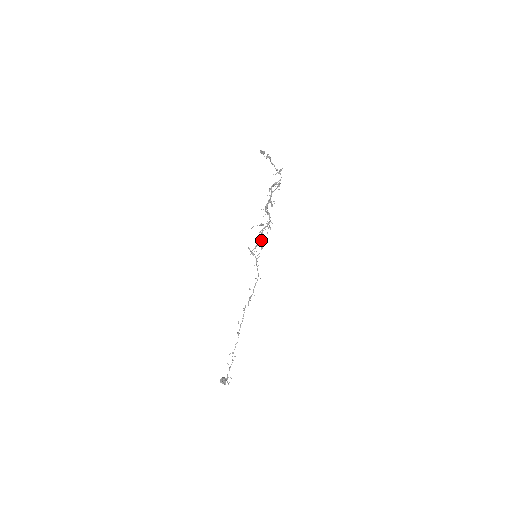
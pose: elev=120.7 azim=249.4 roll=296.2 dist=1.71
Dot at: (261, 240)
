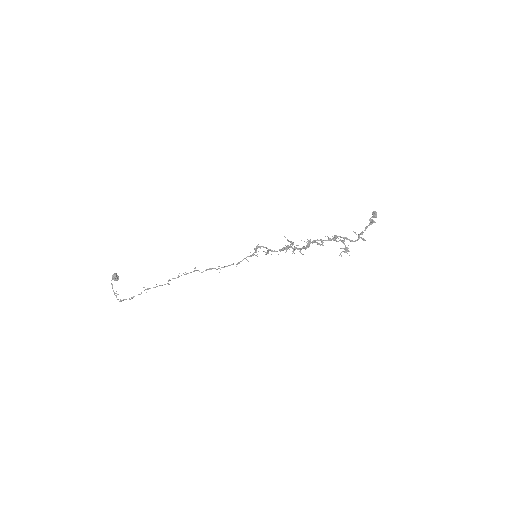
Dot at: occluded
